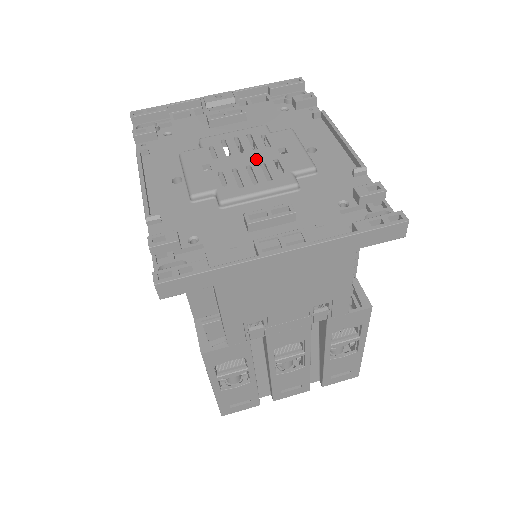
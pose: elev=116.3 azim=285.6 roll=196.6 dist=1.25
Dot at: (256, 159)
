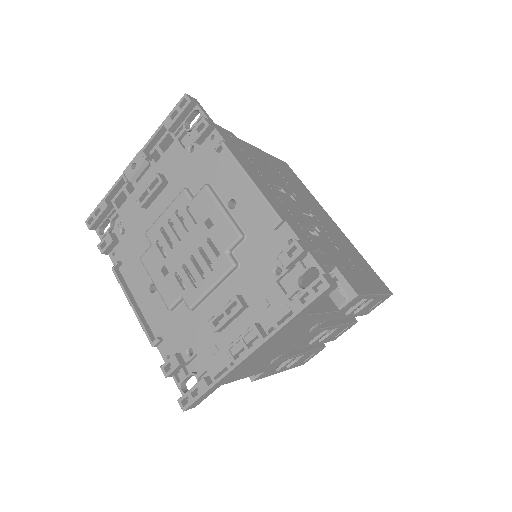
Dot at: (194, 245)
